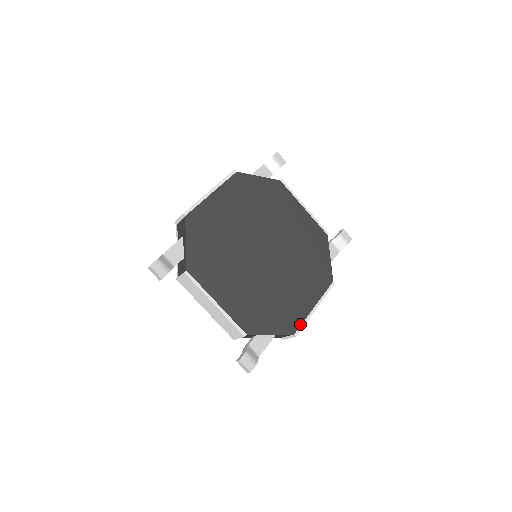
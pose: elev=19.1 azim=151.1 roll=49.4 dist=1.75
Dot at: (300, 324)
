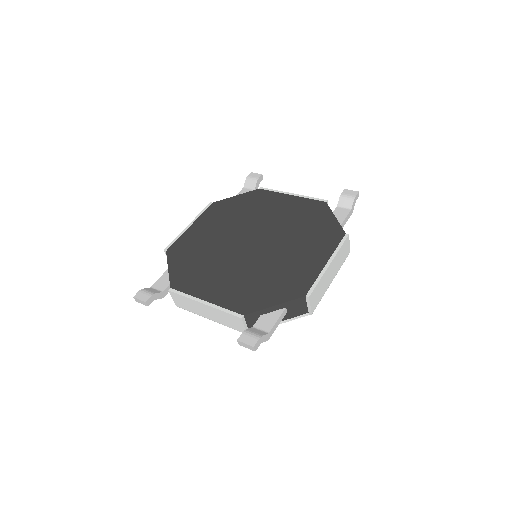
Dot at: (311, 284)
